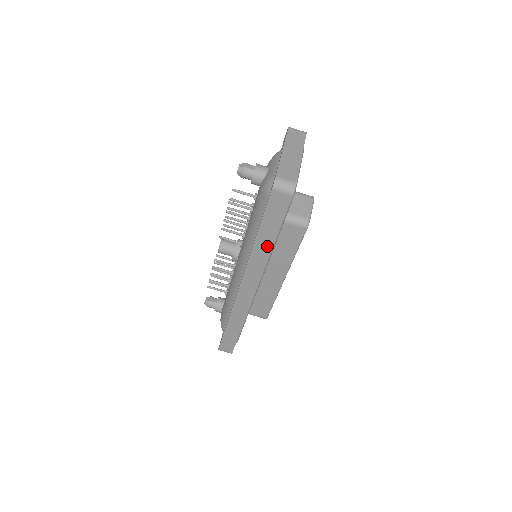
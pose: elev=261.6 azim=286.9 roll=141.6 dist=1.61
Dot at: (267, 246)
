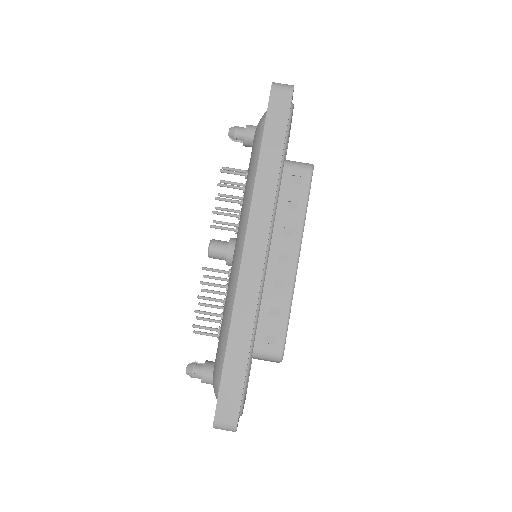
Dot at: (273, 168)
